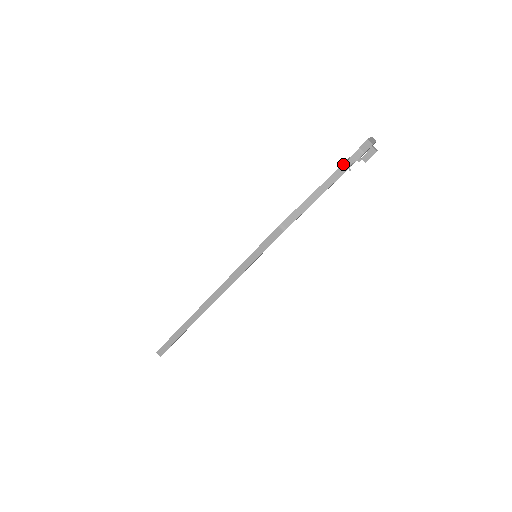
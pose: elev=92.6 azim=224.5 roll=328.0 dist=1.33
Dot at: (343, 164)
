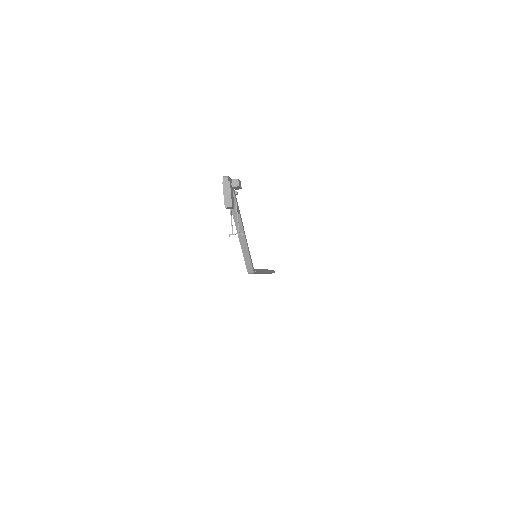
Dot at: (232, 211)
